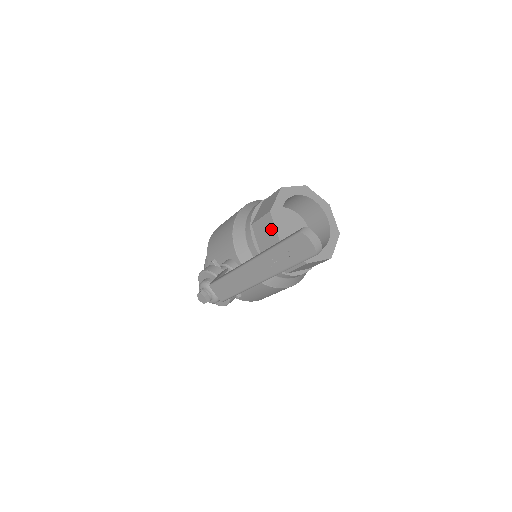
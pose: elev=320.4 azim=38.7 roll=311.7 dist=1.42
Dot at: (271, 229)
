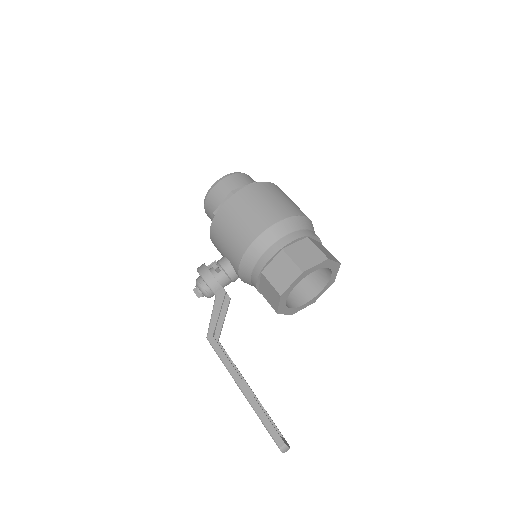
Dot at: (275, 300)
